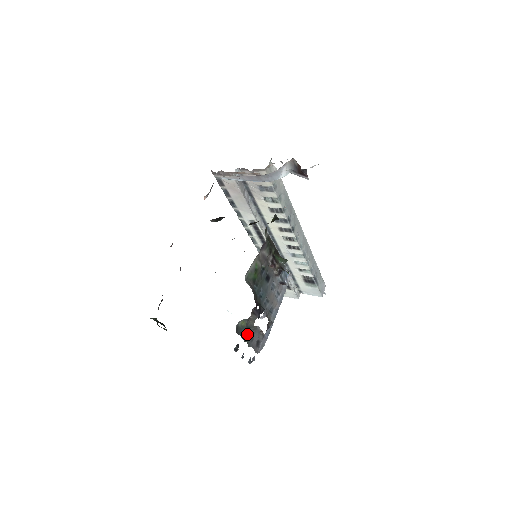
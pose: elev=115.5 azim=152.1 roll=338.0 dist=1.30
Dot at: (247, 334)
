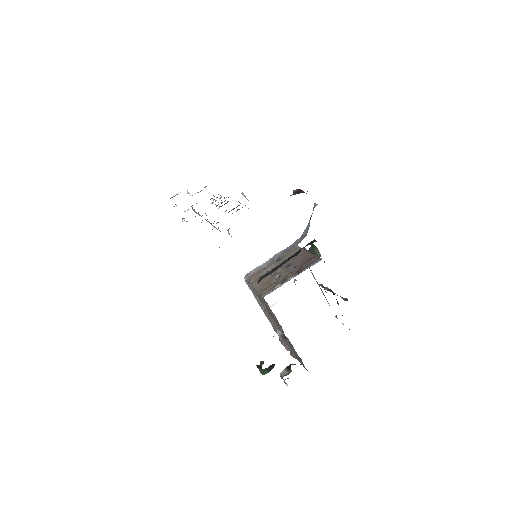
Dot at: occluded
